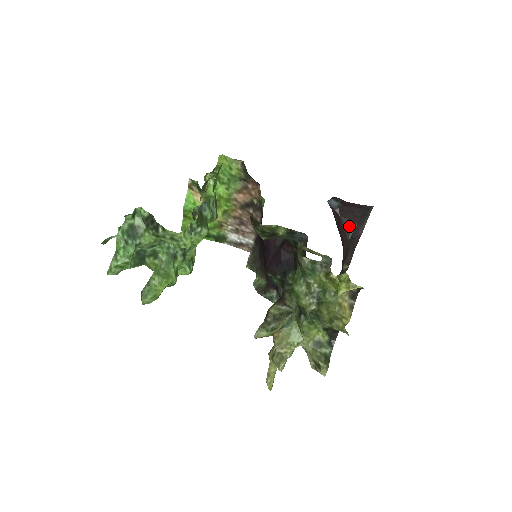
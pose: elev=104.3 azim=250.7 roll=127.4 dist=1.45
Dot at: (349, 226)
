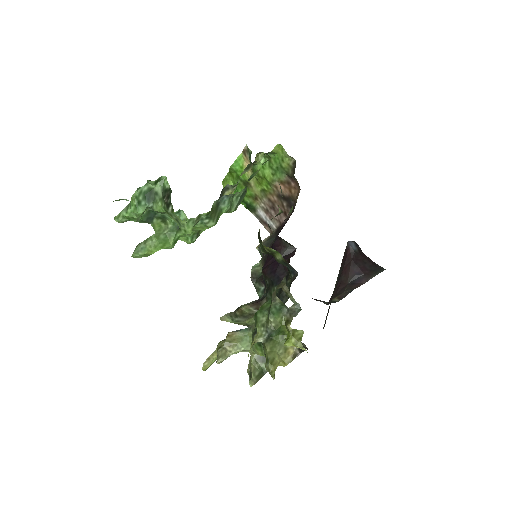
Dot at: (355, 272)
